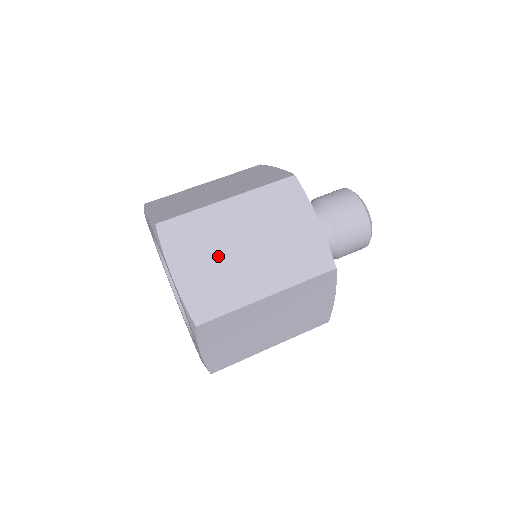
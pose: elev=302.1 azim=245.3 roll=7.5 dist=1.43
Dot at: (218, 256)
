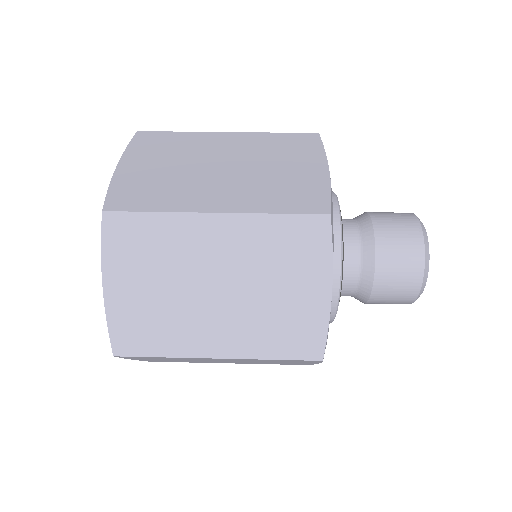
Dot at: (181, 166)
